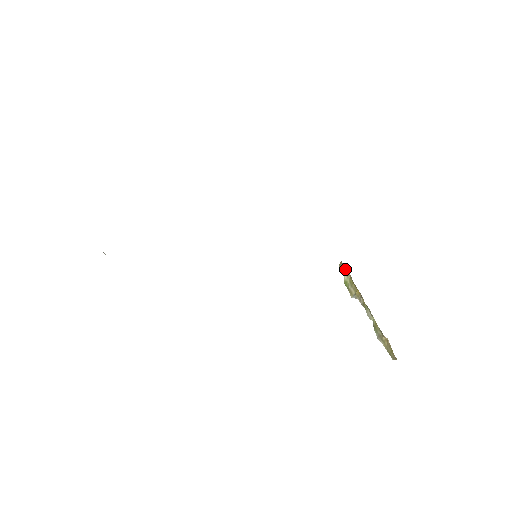
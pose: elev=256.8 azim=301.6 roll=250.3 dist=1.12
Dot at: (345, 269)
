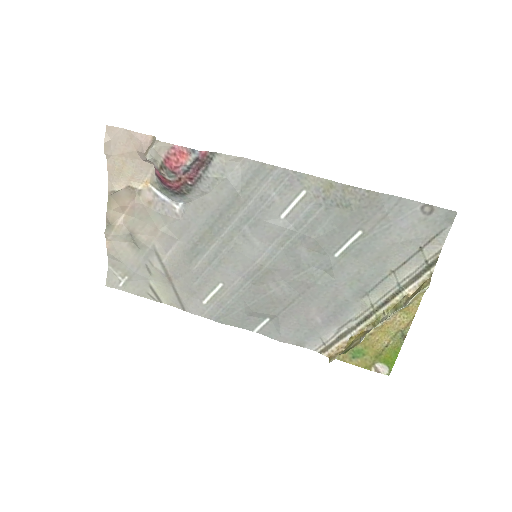
Dot at: (337, 352)
